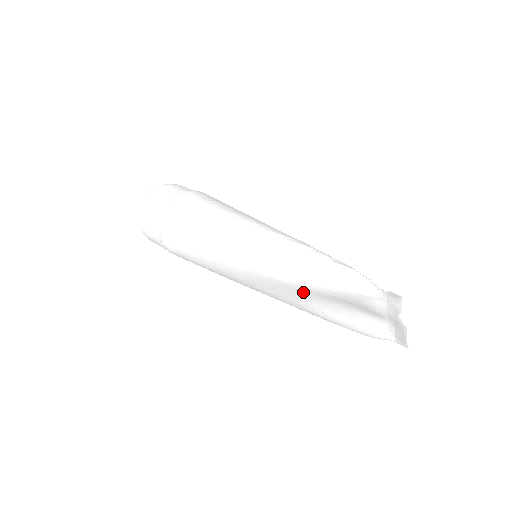
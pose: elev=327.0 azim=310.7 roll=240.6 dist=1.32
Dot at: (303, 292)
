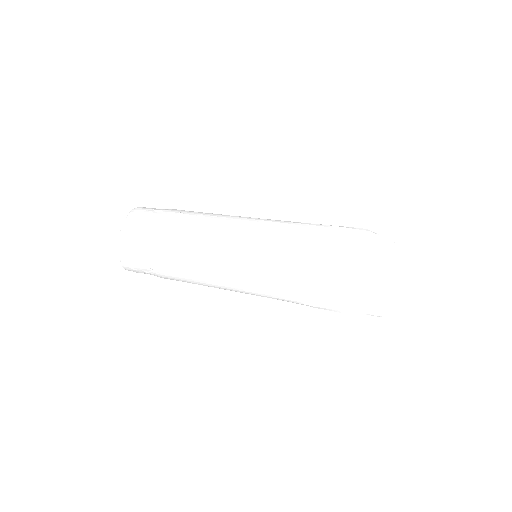
Dot at: occluded
